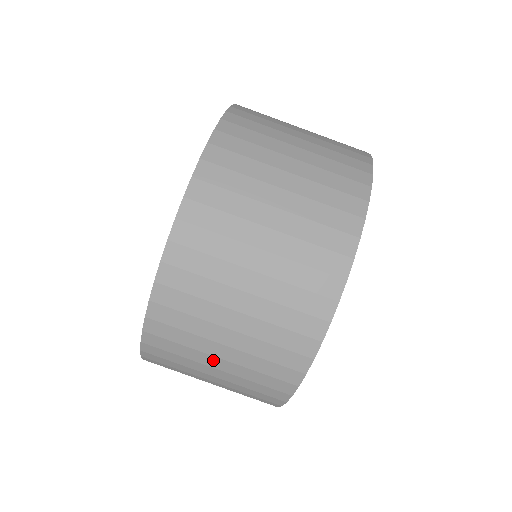
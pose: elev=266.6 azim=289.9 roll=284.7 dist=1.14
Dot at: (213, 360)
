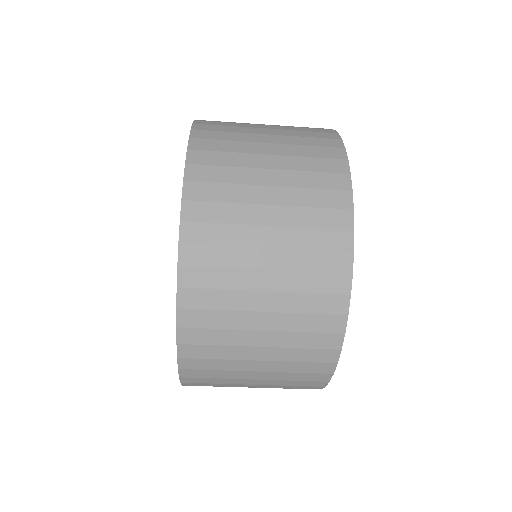
Dot at: occluded
